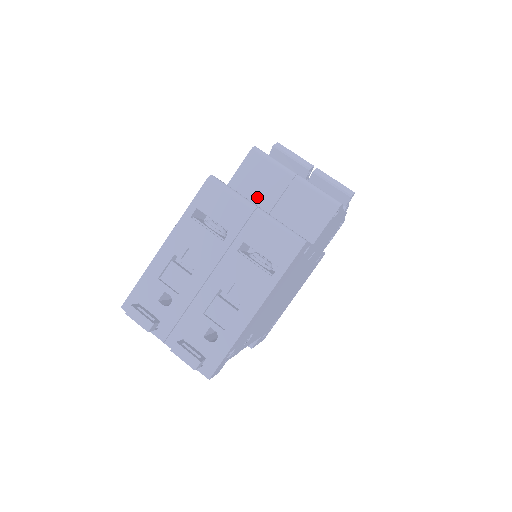
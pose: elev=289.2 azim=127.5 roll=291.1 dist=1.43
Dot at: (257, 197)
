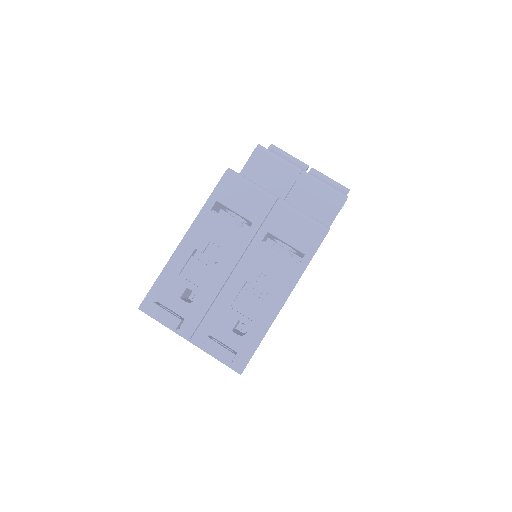
Dot at: occluded
